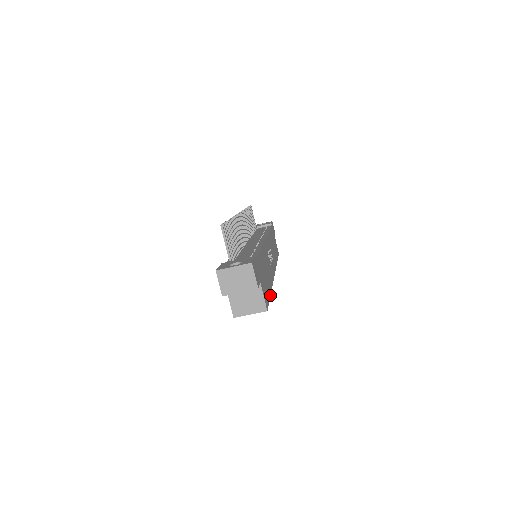
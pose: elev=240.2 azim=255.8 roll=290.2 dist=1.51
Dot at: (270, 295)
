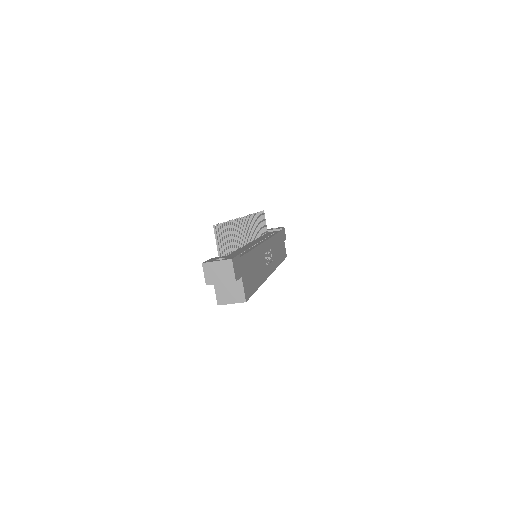
Dot at: (256, 290)
